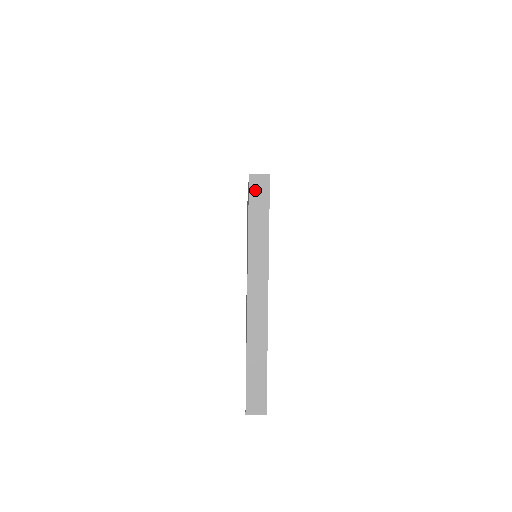
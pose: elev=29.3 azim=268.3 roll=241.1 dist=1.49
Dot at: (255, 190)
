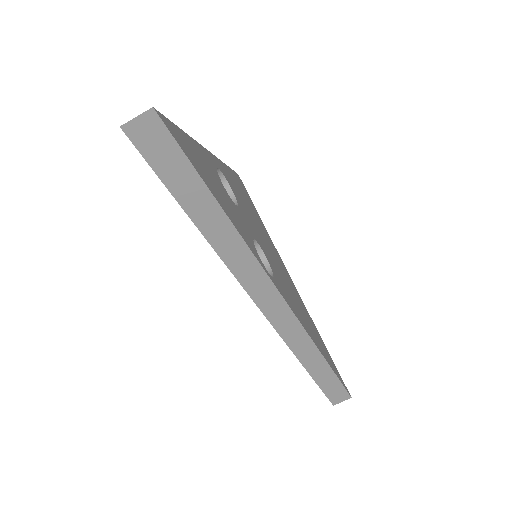
Dot at: occluded
